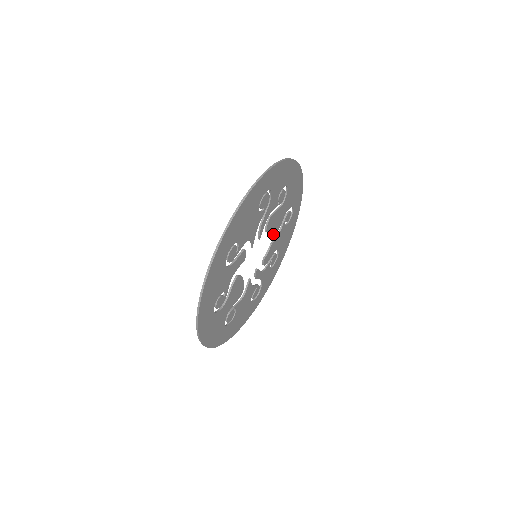
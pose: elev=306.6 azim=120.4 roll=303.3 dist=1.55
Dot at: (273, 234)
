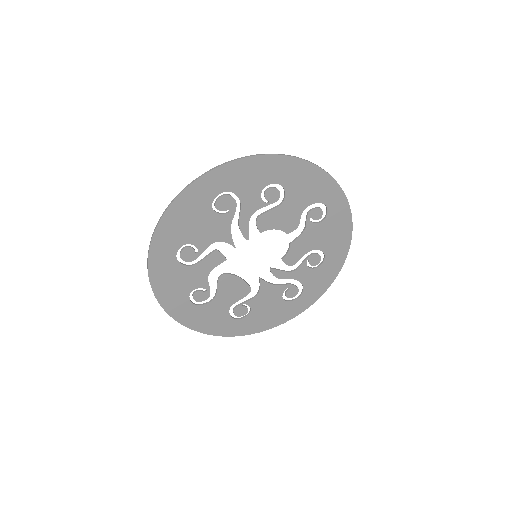
Dot at: (286, 233)
